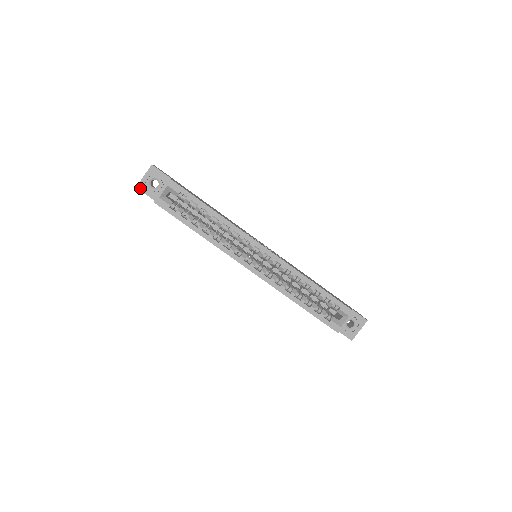
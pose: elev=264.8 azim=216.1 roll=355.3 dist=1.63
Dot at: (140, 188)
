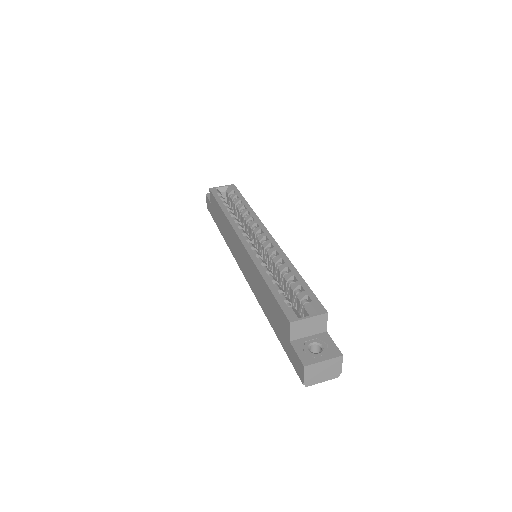
Dot at: (208, 195)
